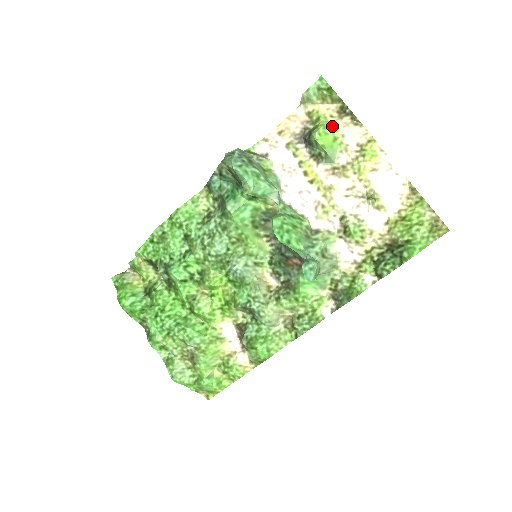
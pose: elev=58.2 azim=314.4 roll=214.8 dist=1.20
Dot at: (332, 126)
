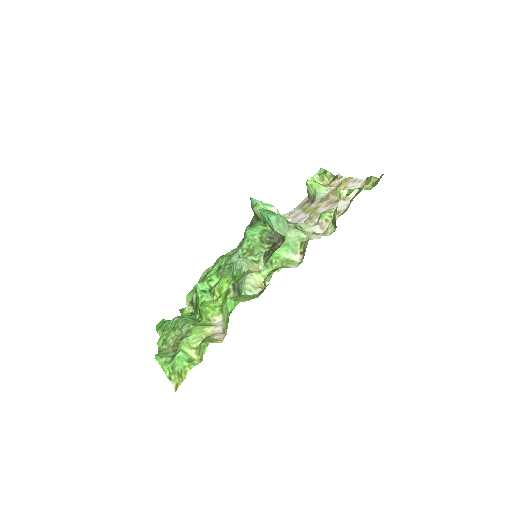
Dot at: (325, 185)
